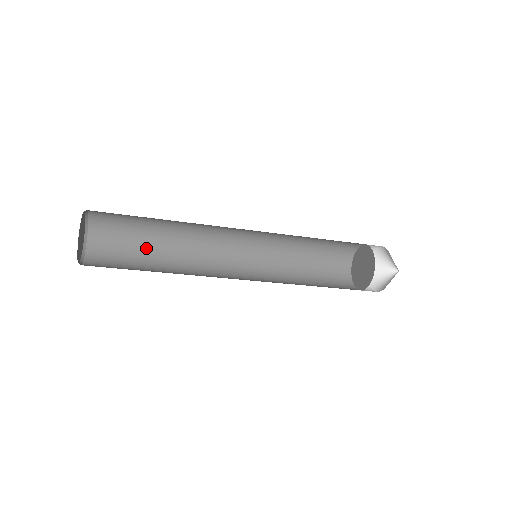
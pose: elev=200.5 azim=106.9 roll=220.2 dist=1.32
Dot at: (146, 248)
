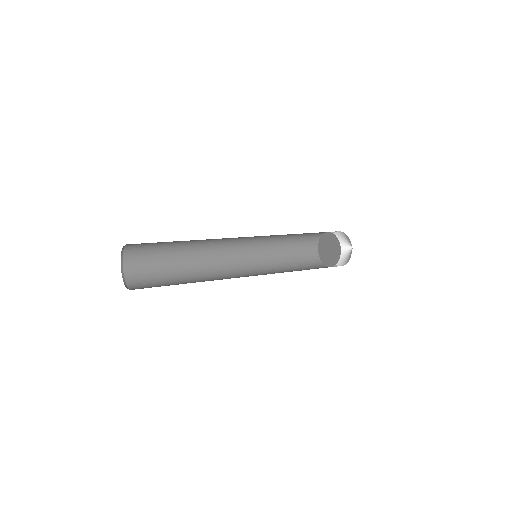
Dot at: (172, 244)
